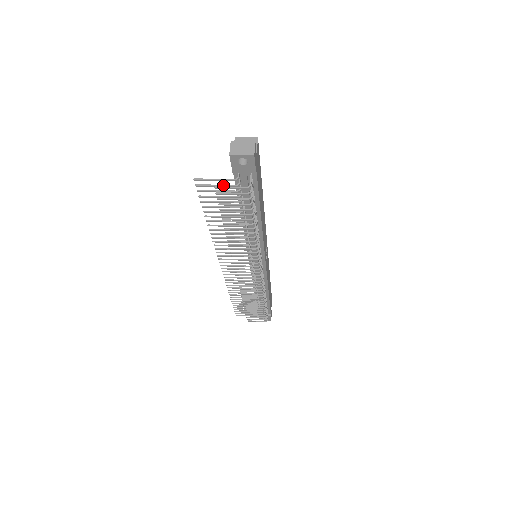
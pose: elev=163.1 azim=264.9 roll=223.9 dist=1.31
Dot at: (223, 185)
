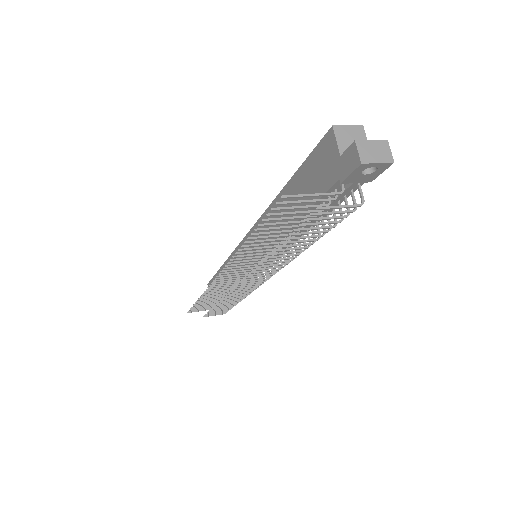
Dot at: (316, 200)
